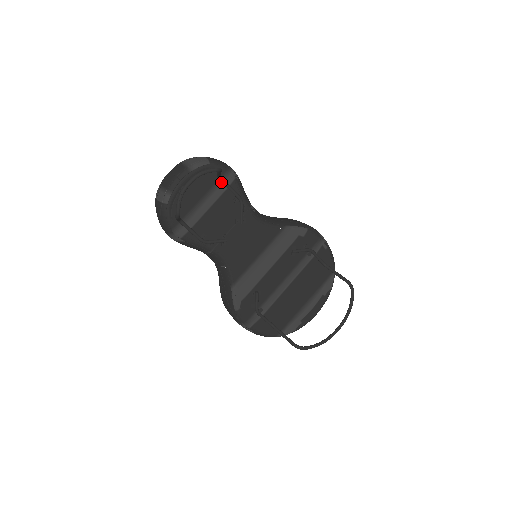
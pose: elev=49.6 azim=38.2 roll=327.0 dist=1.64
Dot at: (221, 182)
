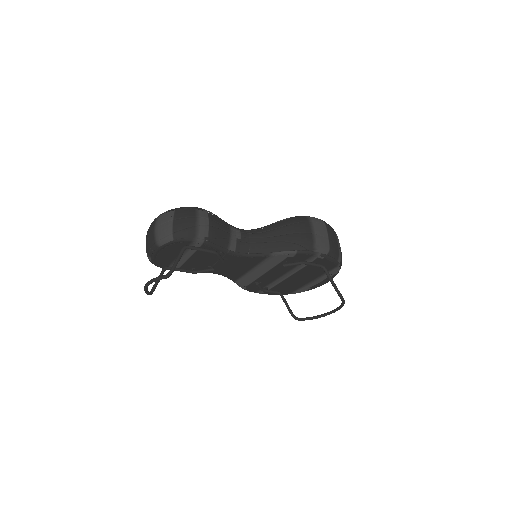
Dot at: (191, 247)
